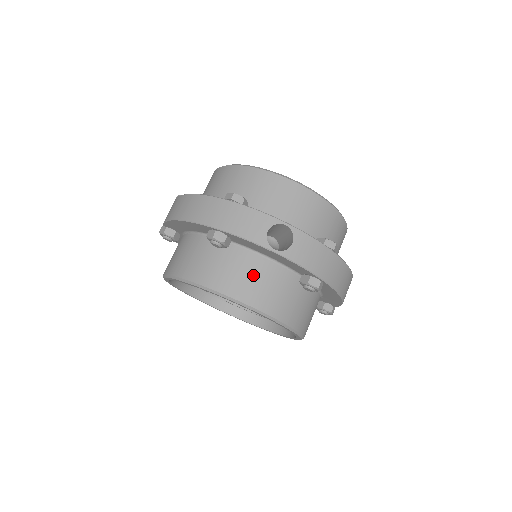
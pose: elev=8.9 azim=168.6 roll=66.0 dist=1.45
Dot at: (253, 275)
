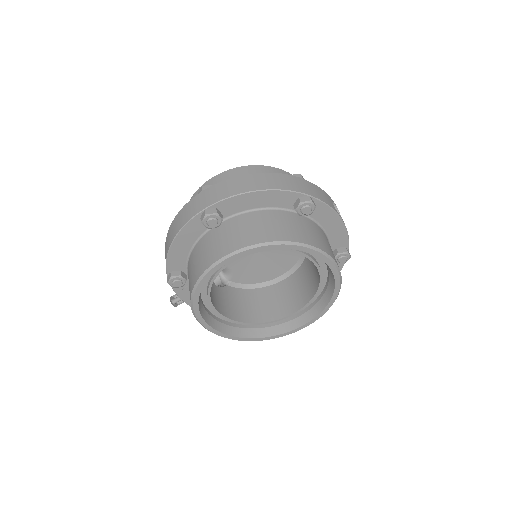
Dot at: (326, 241)
